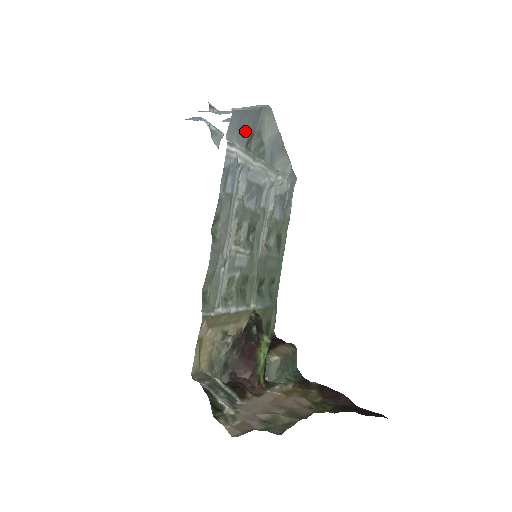
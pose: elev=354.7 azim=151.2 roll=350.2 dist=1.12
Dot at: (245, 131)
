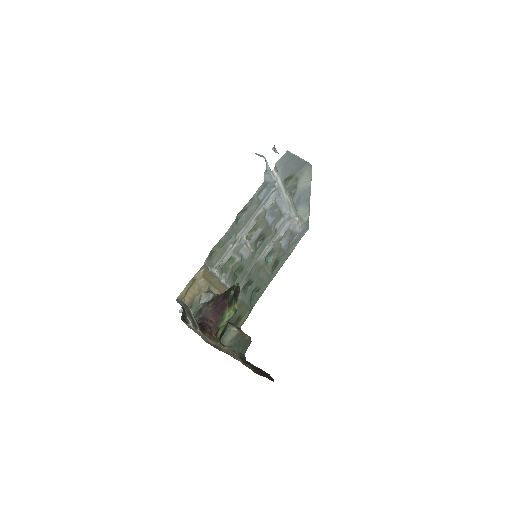
Dot at: (289, 170)
